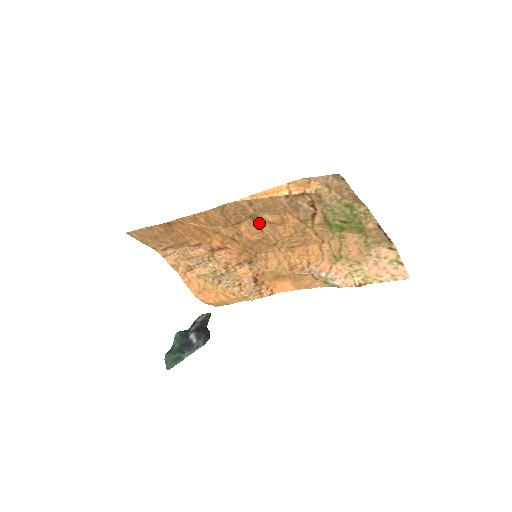
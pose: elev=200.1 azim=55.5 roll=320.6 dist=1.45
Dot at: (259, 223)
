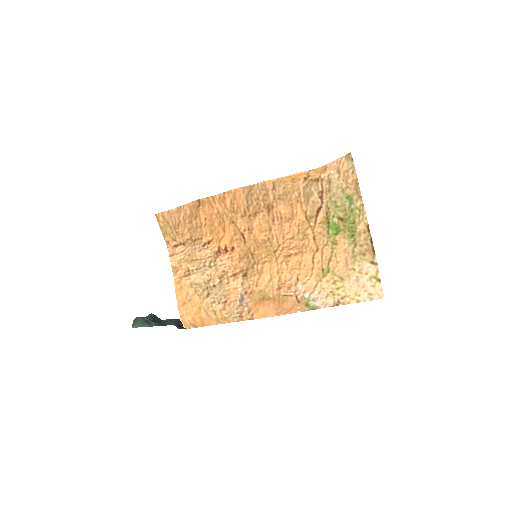
Dot at: (271, 218)
